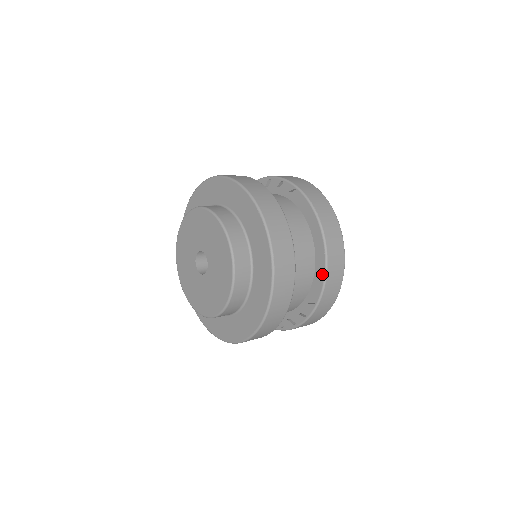
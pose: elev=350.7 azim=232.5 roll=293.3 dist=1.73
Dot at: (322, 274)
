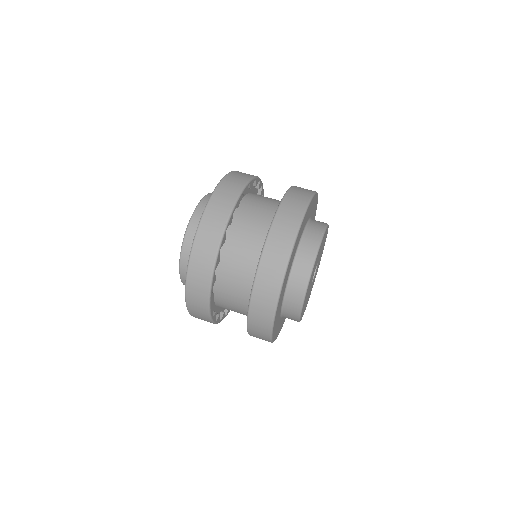
Dot at: occluded
